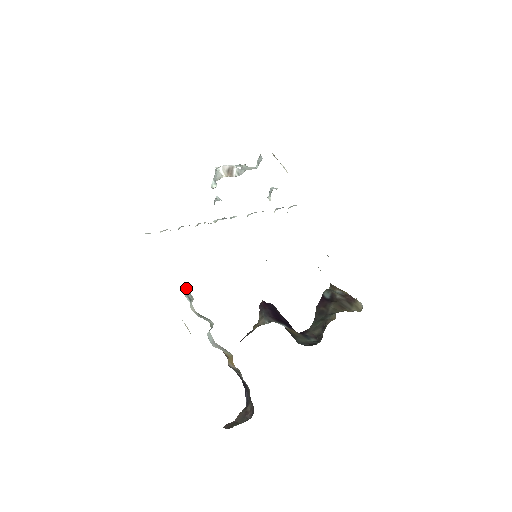
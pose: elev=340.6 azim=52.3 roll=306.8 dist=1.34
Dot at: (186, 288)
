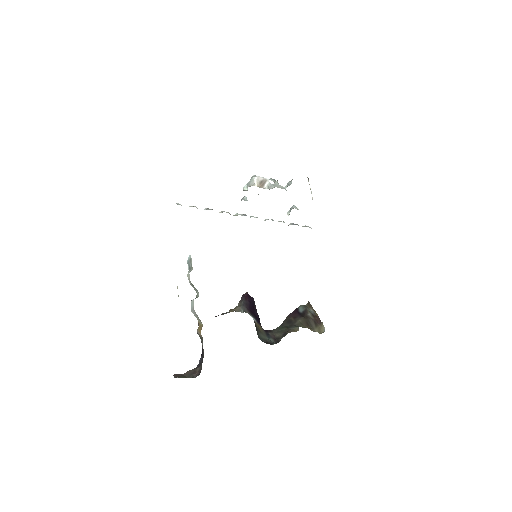
Dot at: (190, 259)
